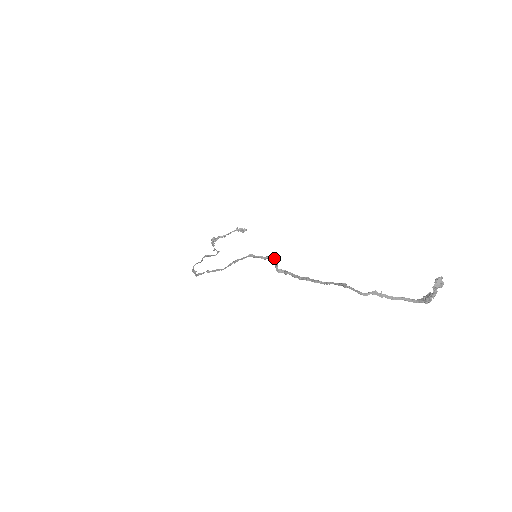
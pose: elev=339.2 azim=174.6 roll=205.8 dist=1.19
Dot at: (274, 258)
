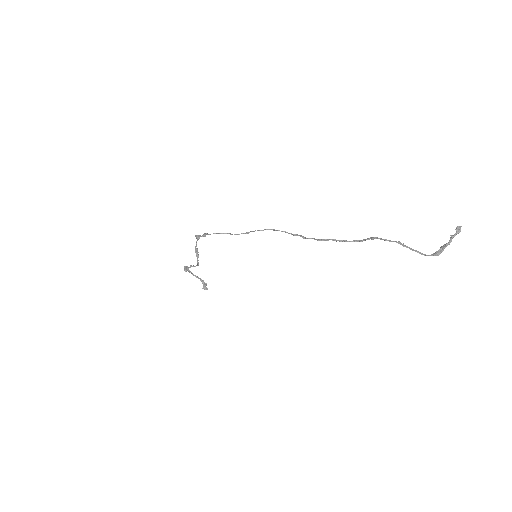
Dot at: occluded
